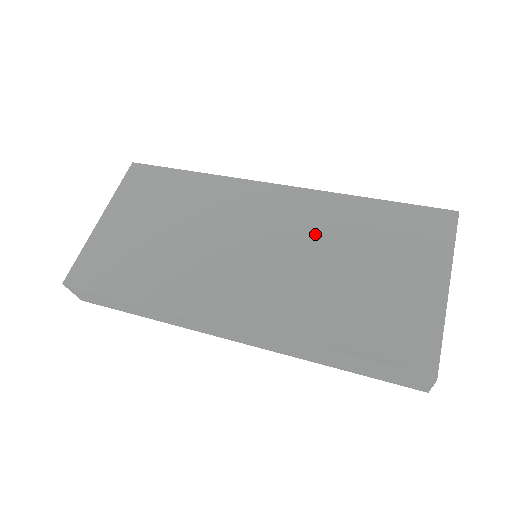
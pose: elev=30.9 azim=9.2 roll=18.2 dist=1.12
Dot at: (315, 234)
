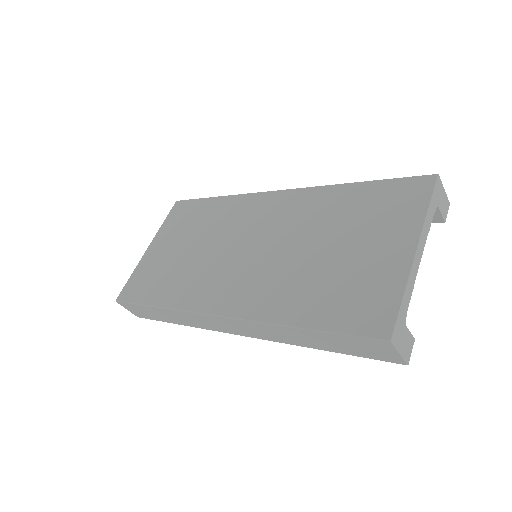
Dot at: (300, 225)
